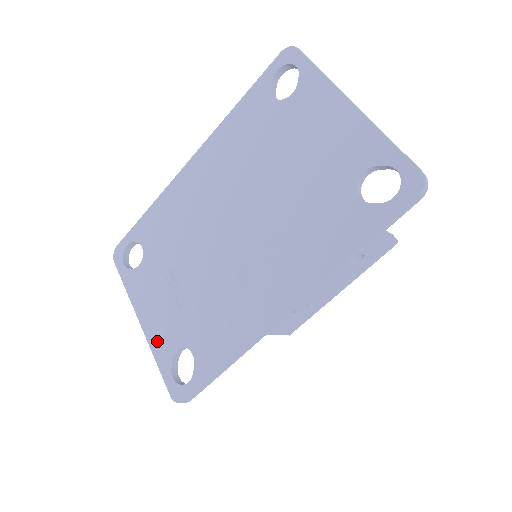
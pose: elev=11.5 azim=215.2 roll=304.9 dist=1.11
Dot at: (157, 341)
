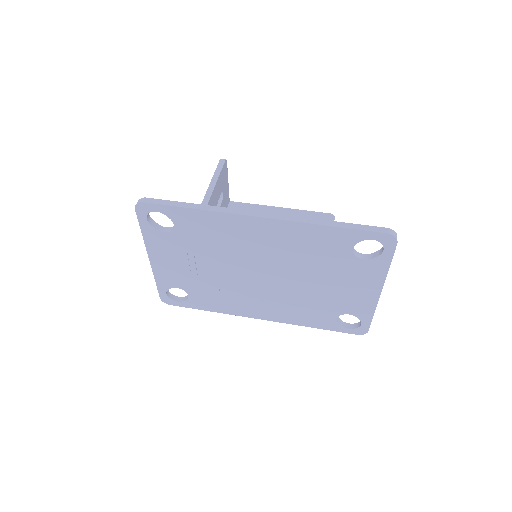
Dot at: (162, 276)
